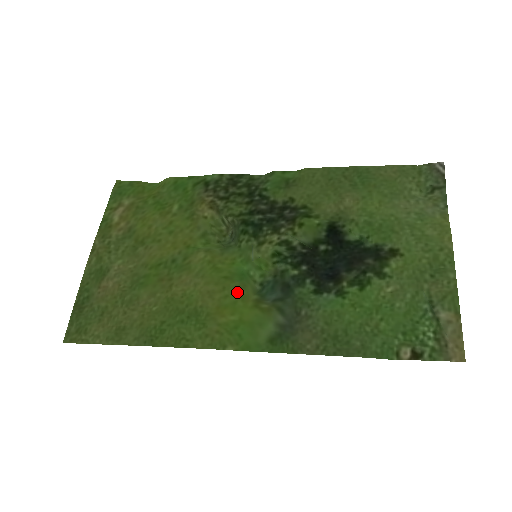
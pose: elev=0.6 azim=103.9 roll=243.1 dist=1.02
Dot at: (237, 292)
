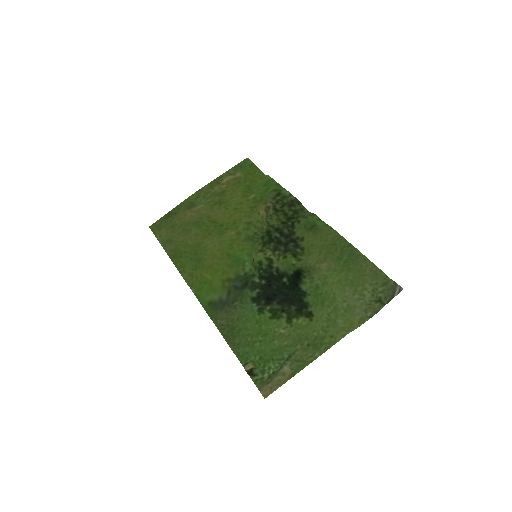
Dot at: (224, 266)
